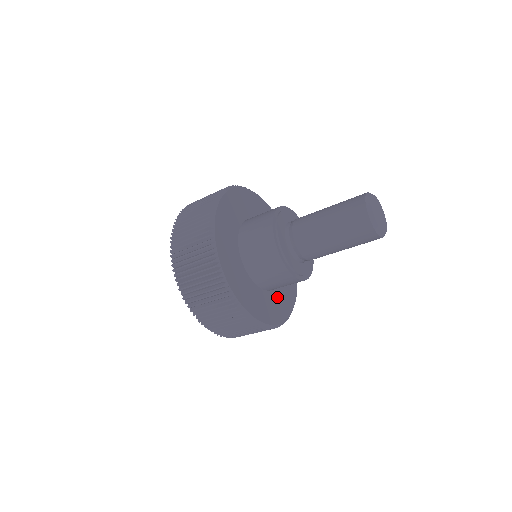
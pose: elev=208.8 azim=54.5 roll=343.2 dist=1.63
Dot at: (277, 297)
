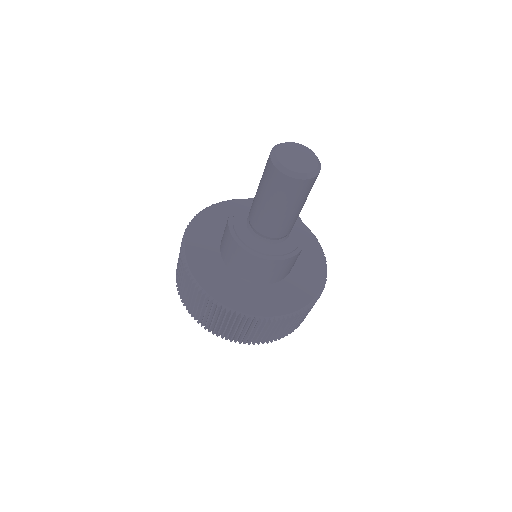
Dot at: (242, 288)
